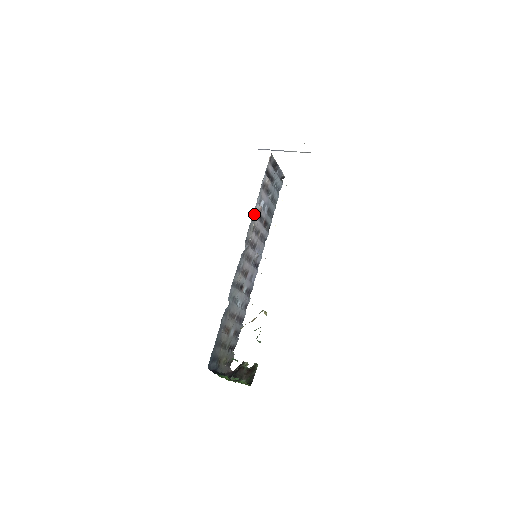
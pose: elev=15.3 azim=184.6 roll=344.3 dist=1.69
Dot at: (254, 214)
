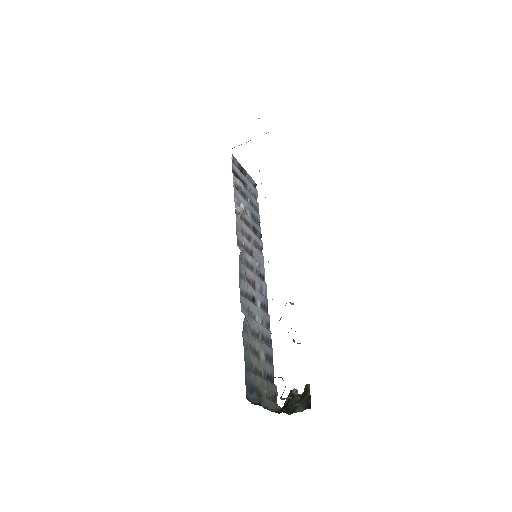
Dot at: (237, 215)
